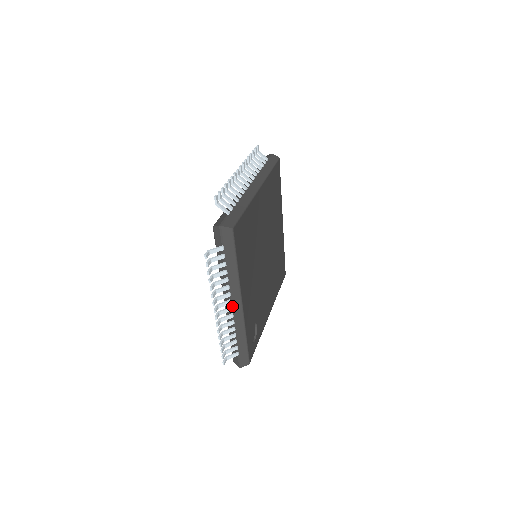
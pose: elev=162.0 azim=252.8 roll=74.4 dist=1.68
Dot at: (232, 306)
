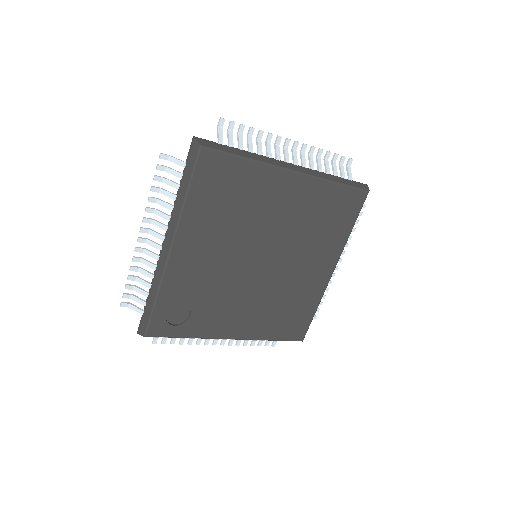
Dot at: (163, 245)
